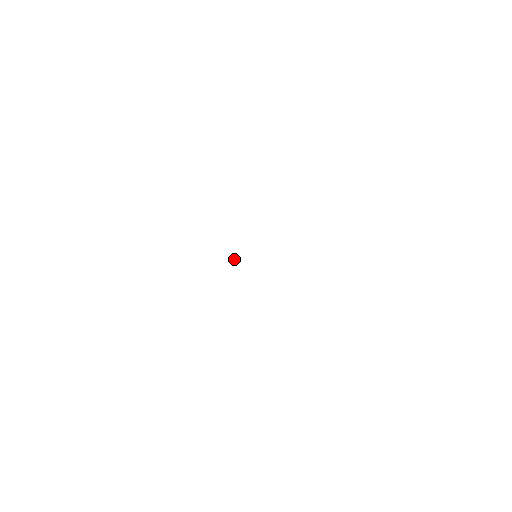
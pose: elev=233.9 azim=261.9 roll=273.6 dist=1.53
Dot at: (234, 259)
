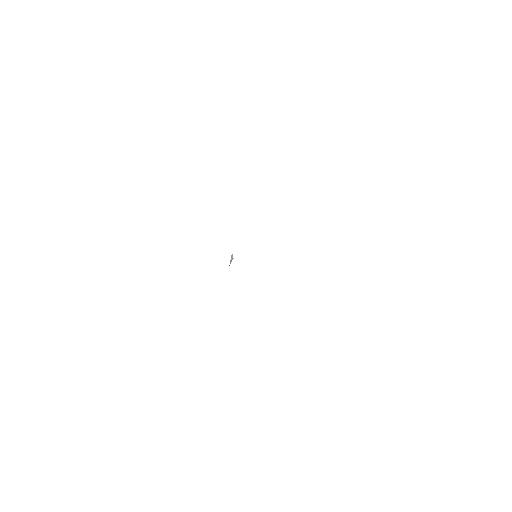
Dot at: (233, 258)
